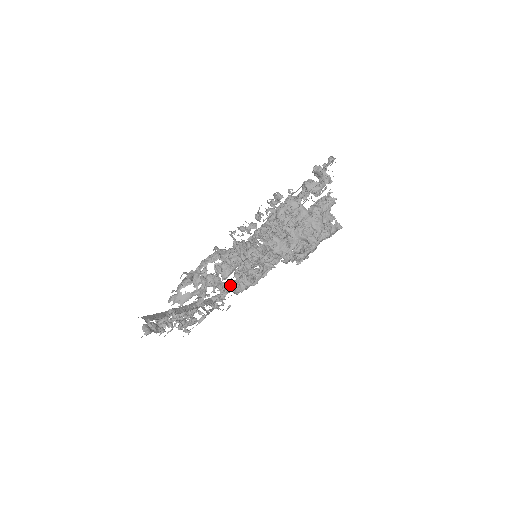
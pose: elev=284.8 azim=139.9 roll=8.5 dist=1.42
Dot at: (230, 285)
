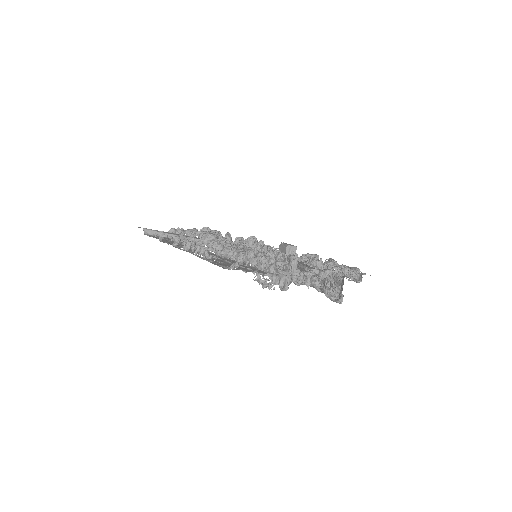
Dot at: occluded
